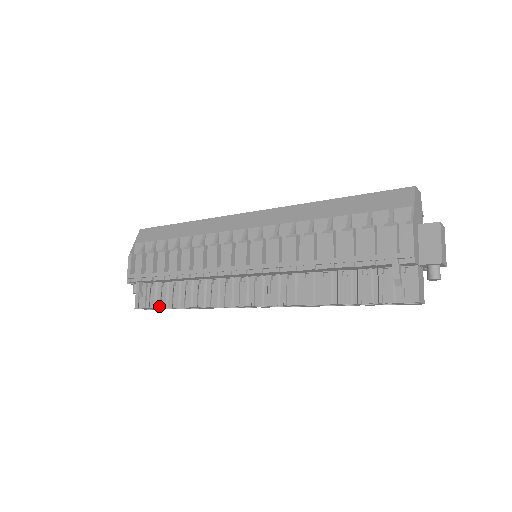
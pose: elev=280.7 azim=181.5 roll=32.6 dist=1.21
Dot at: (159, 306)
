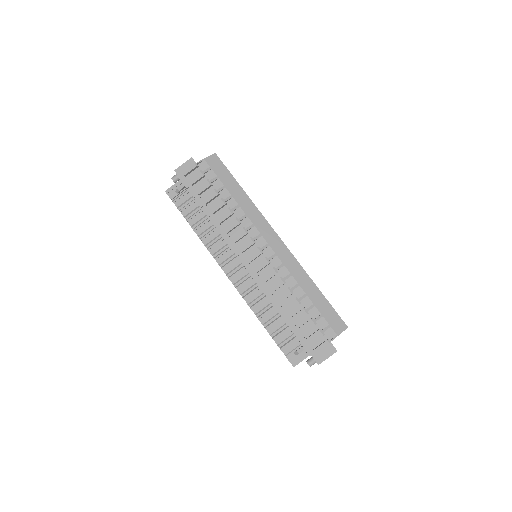
Dot at: (181, 211)
